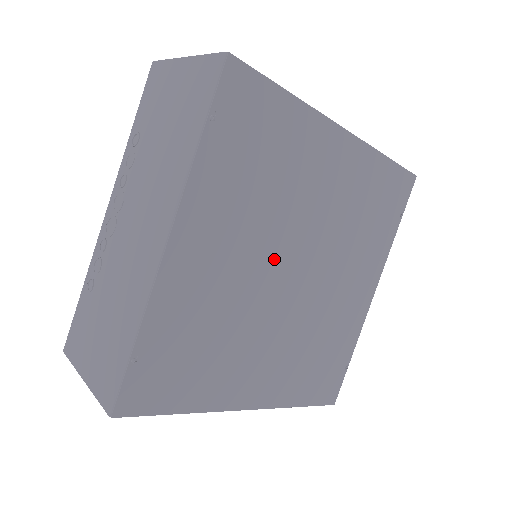
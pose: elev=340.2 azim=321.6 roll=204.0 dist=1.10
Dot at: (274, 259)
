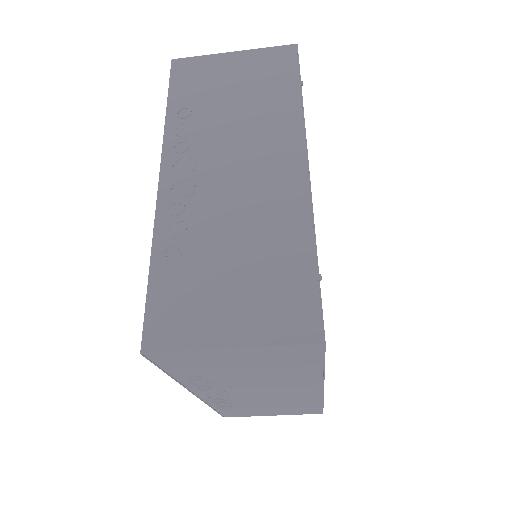
Dot at: occluded
